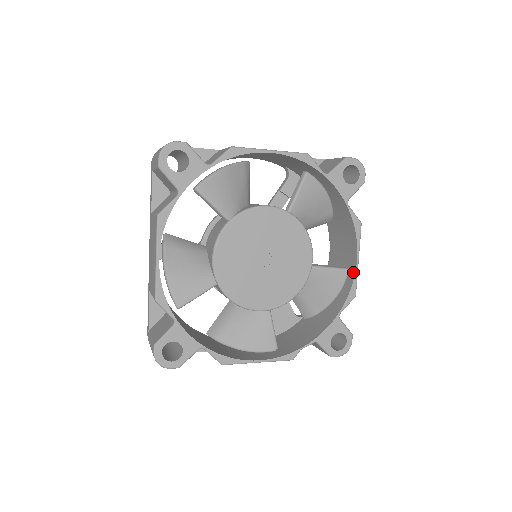
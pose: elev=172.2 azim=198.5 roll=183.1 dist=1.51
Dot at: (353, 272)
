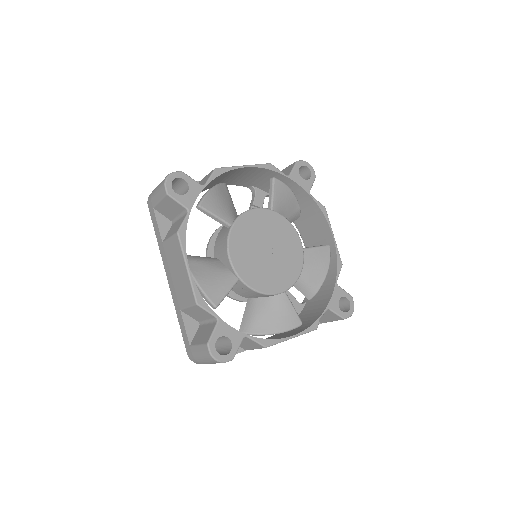
Dot at: (333, 246)
